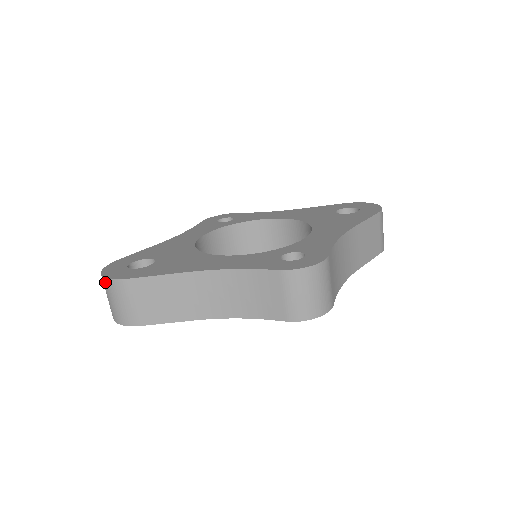
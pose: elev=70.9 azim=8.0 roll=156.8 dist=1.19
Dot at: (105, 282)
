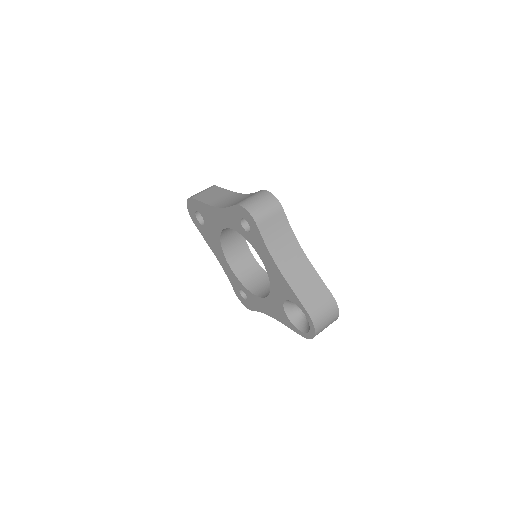
Dot at: occluded
